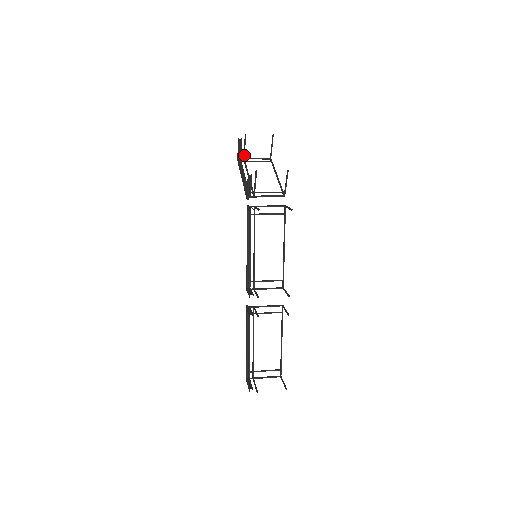
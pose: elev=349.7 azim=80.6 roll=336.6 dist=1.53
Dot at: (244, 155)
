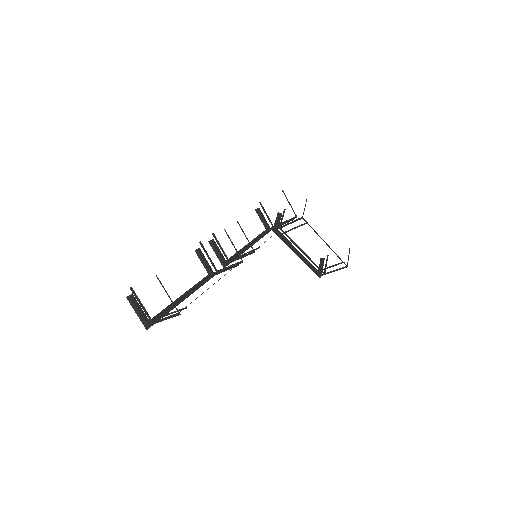
Dot at: (325, 271)
